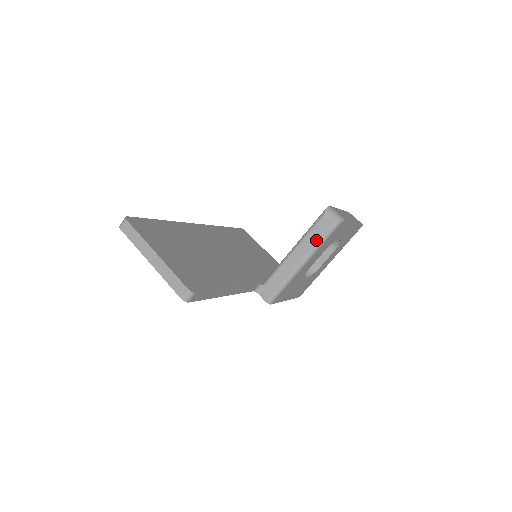
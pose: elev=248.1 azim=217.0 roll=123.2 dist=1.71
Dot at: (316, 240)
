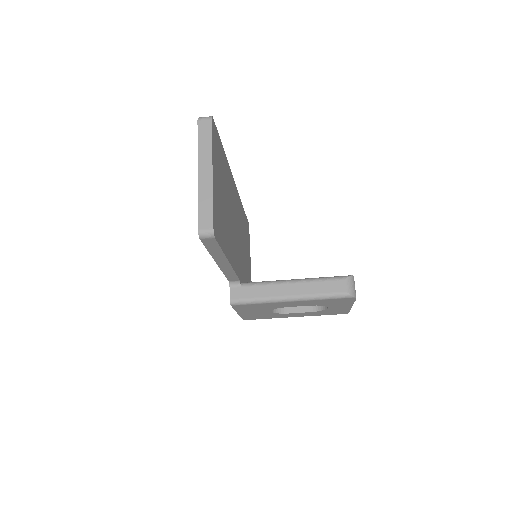
Dot at: (320, 291)
